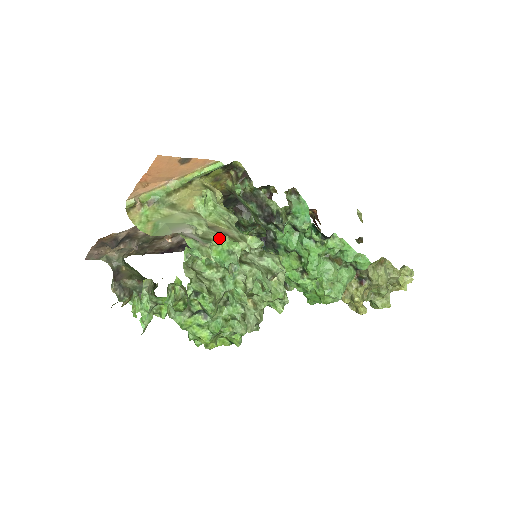
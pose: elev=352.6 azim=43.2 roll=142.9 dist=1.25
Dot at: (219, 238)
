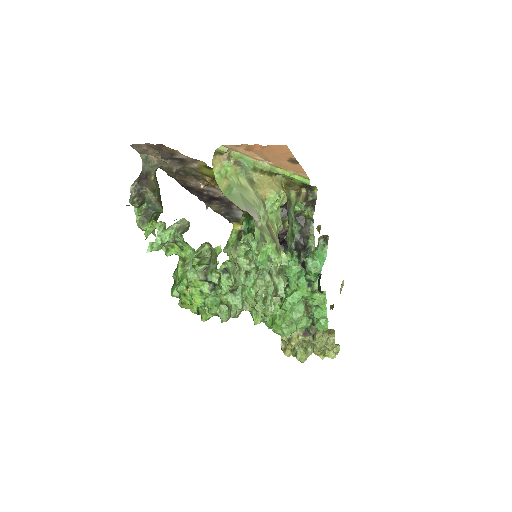
Dot at: (270, 241)
